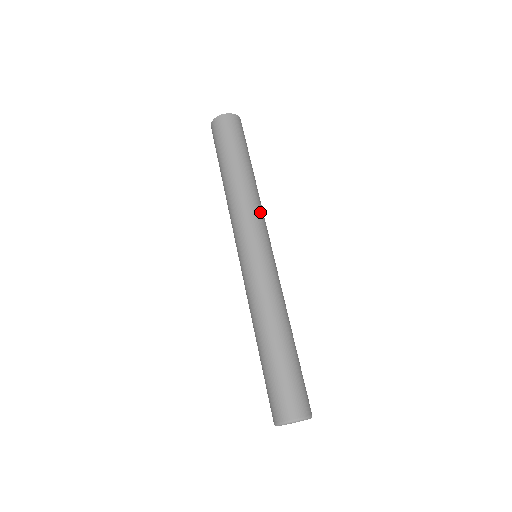
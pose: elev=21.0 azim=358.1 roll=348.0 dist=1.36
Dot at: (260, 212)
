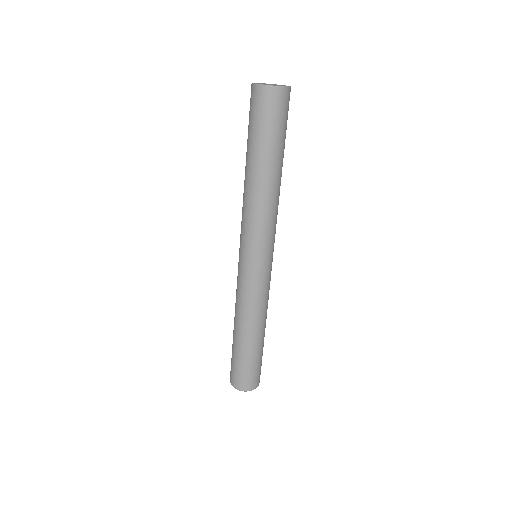
Dot at: (270, 222)
